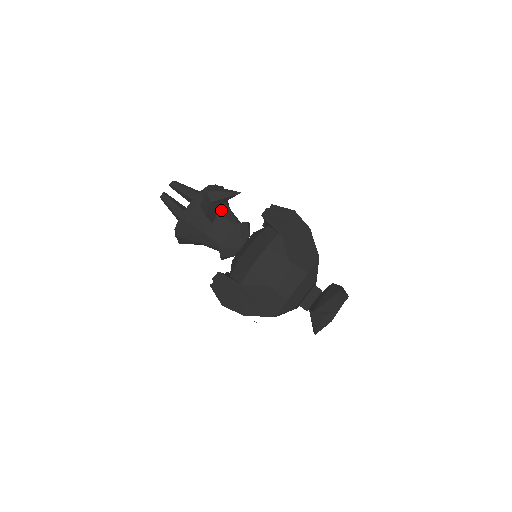
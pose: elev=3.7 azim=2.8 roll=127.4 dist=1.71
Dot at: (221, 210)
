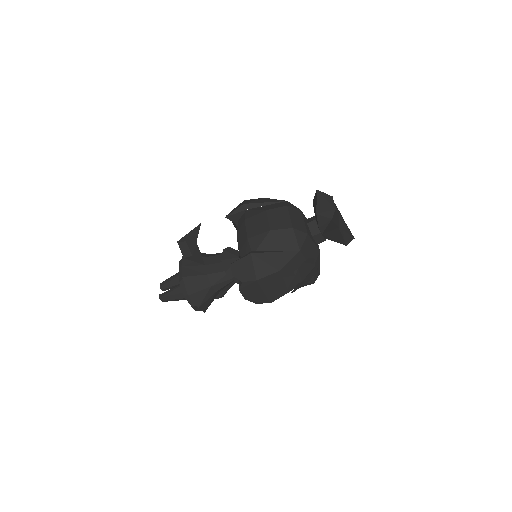
Dot at: (204, 256)
